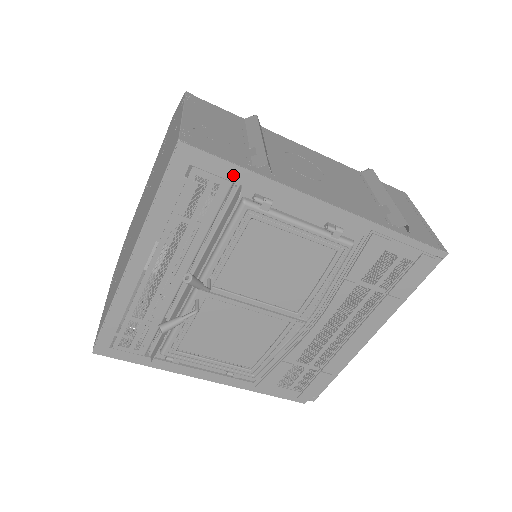
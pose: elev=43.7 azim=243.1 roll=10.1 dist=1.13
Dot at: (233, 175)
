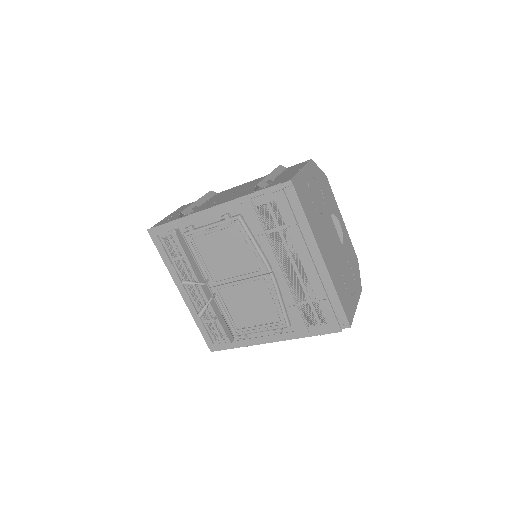
Dot at: (171, 227)
